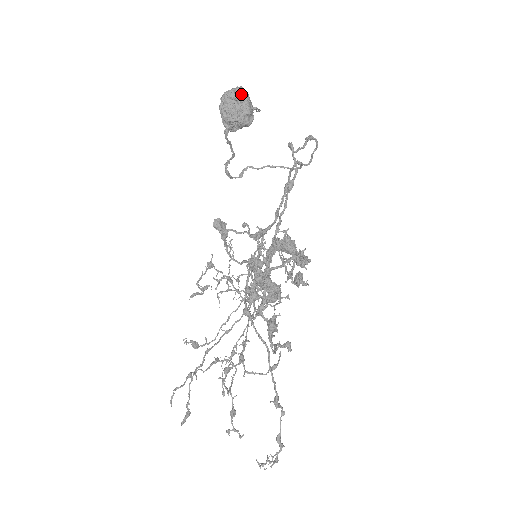
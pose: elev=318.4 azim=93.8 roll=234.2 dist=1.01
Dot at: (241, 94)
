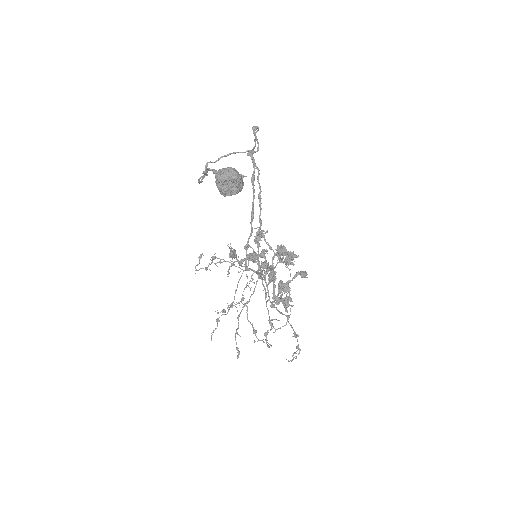
Dot at: (235, 177)
